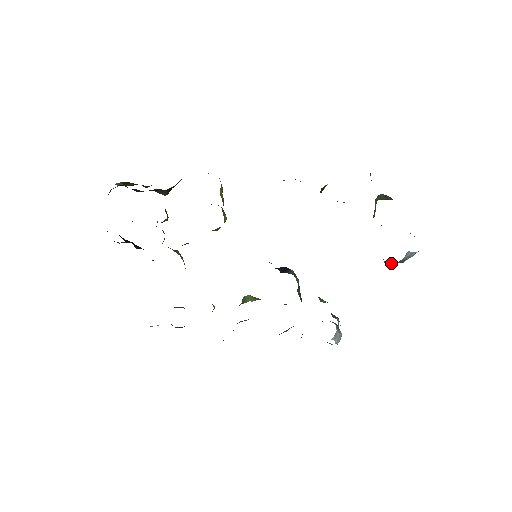
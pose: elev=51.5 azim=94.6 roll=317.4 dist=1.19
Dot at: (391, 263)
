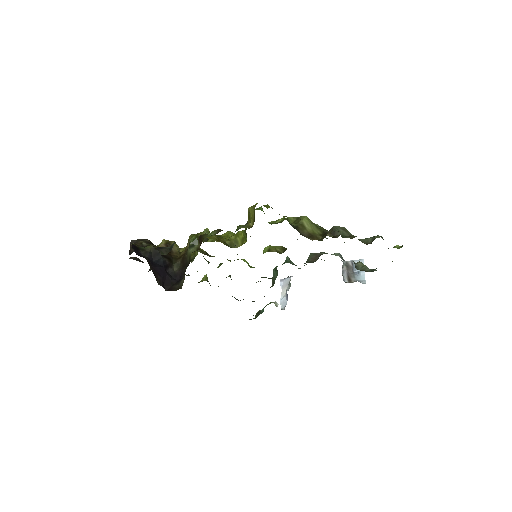
Dot at: (346, 267)
